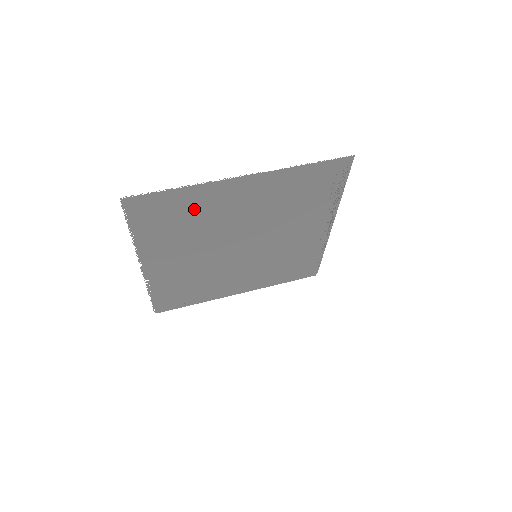
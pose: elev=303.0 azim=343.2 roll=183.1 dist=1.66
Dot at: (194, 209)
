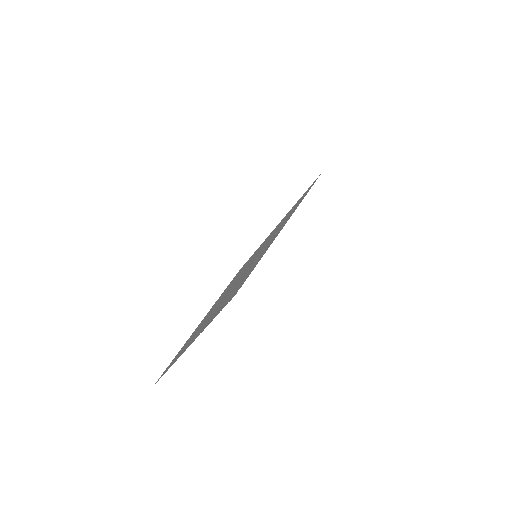
Dot at: occluded
